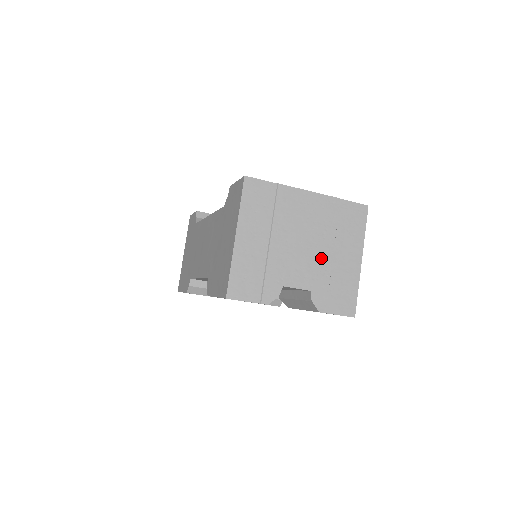
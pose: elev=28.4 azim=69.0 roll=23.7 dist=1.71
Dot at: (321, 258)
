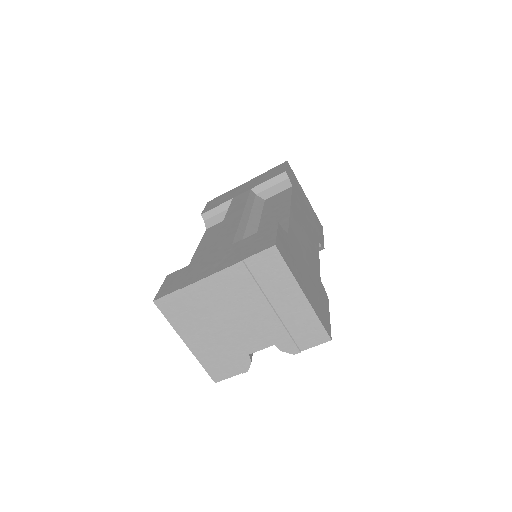
Dot at: (264, 318)
